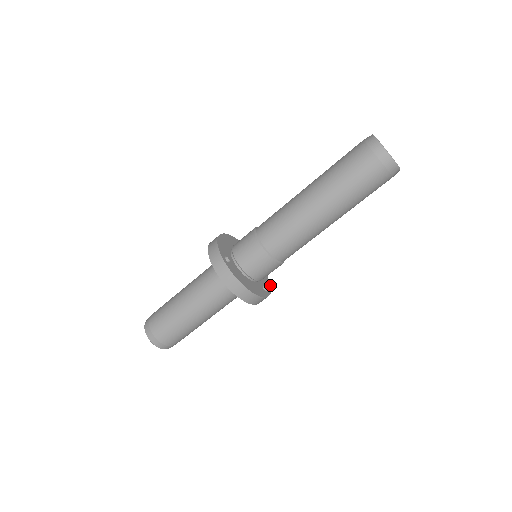
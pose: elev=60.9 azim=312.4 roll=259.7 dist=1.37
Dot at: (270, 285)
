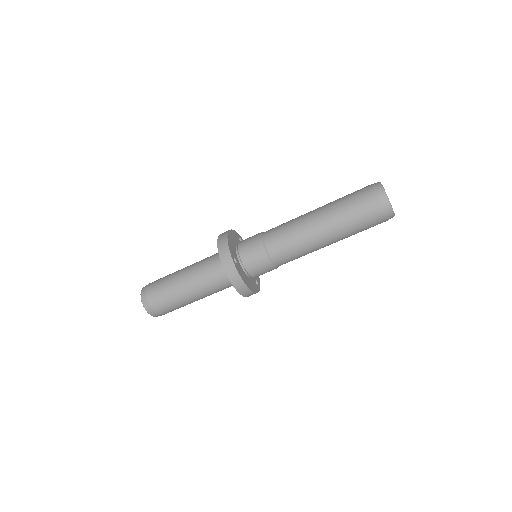
Dot at: occluded
